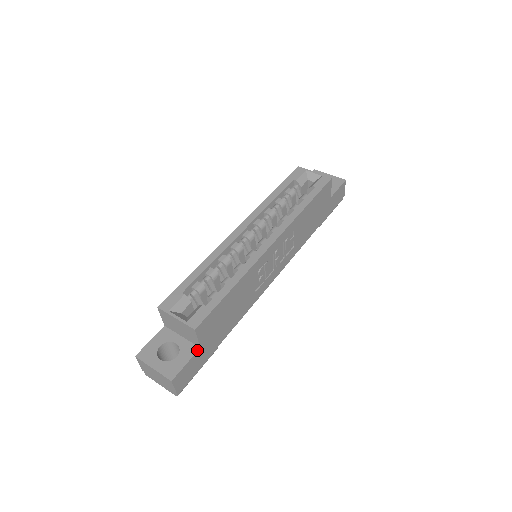
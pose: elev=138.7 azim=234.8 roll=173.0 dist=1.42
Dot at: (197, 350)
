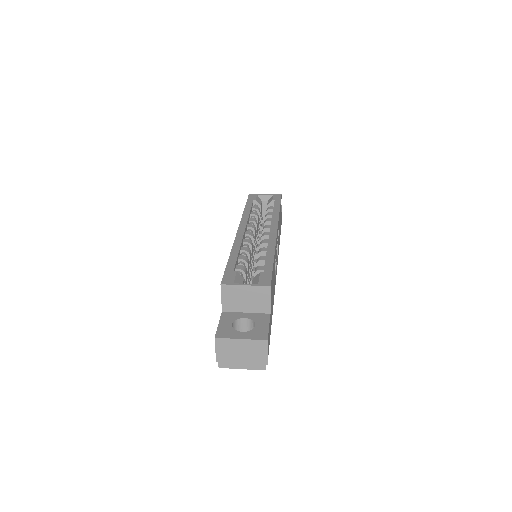
Dot at: (269, 316)
